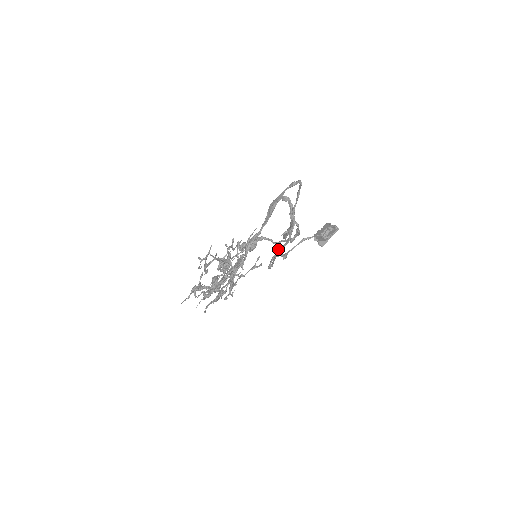
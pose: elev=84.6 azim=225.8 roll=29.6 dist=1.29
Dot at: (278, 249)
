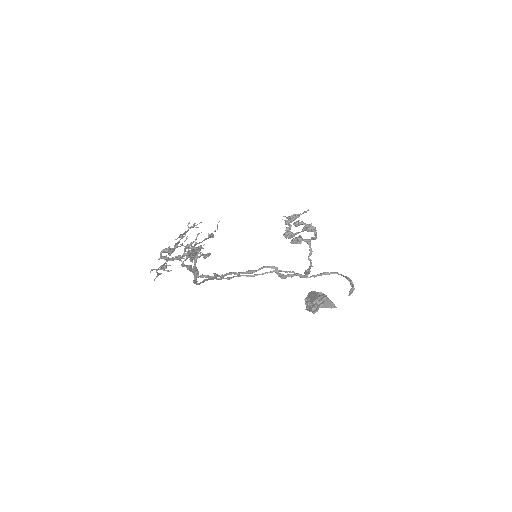
Dot at: (205, 279)
